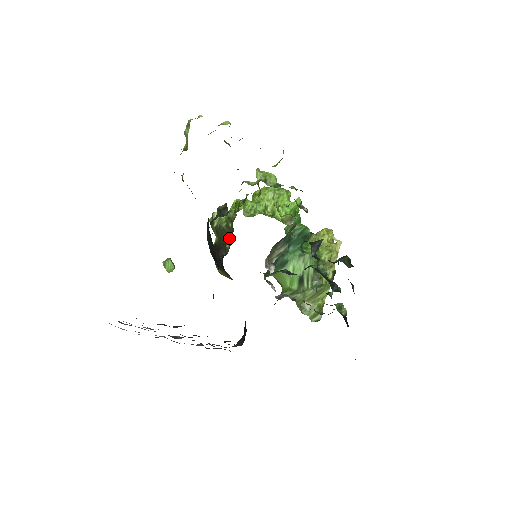
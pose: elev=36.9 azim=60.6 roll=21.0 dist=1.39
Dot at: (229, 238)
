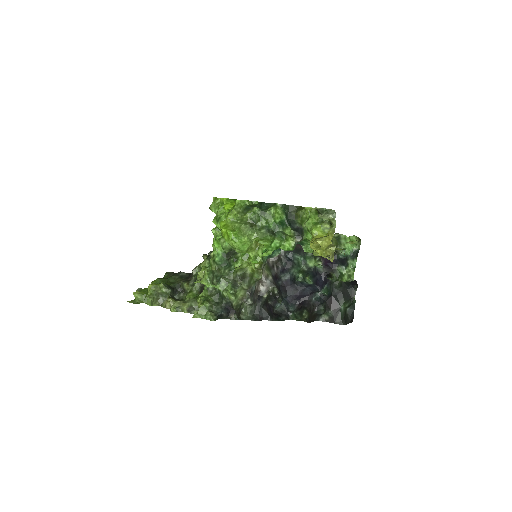
Dot at: occluded
